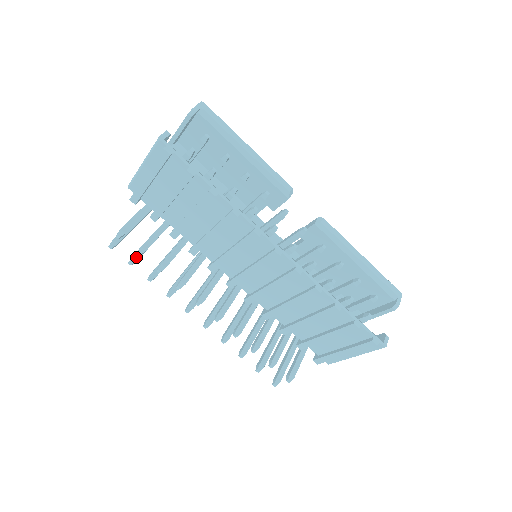
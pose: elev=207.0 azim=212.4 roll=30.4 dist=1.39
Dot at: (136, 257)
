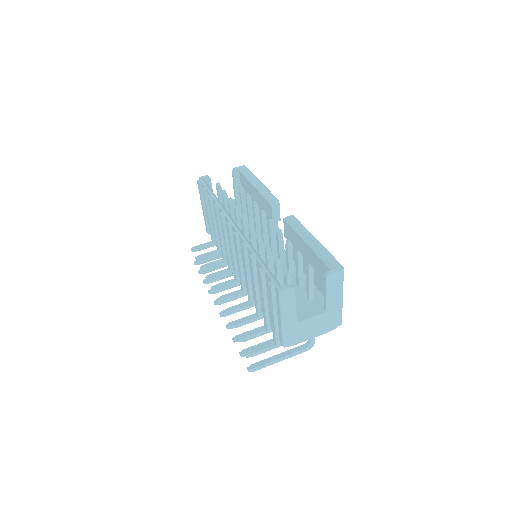
Dot at: occluded
